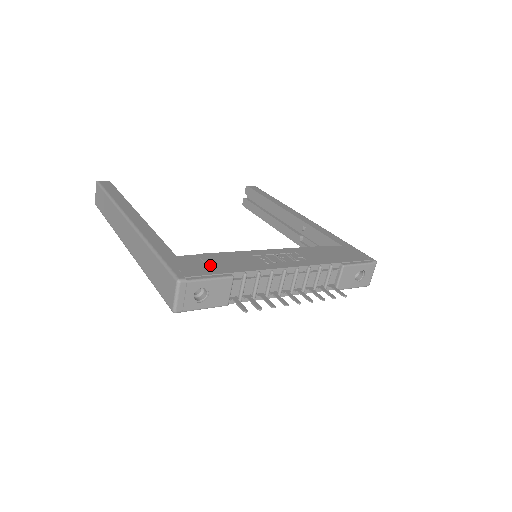
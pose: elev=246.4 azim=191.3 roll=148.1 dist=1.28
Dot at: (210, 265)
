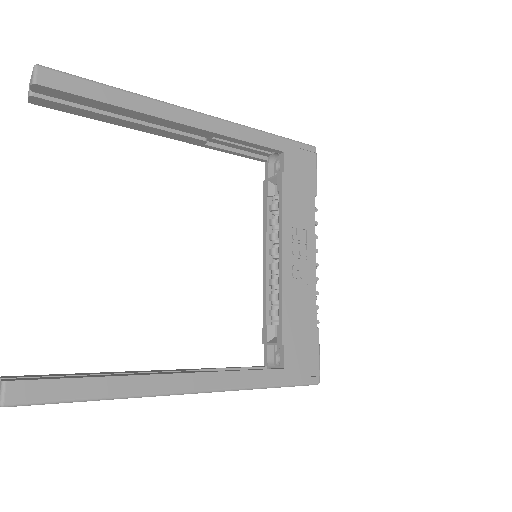
Dot at: (304, 342)
